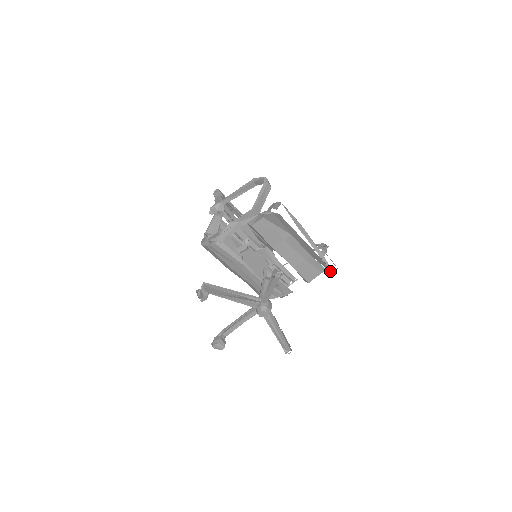
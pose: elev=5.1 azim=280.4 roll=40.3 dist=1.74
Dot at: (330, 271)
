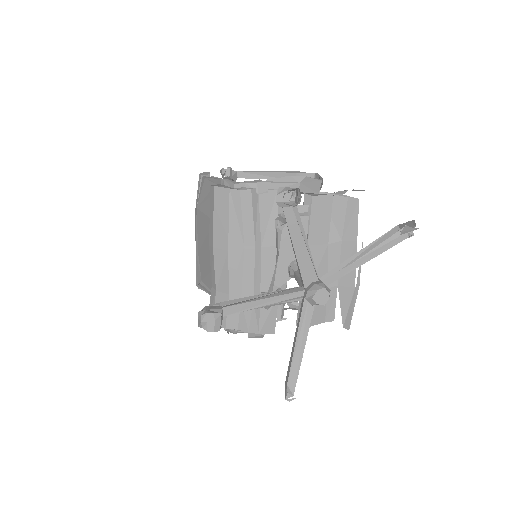
Dot at: (343, 321)
